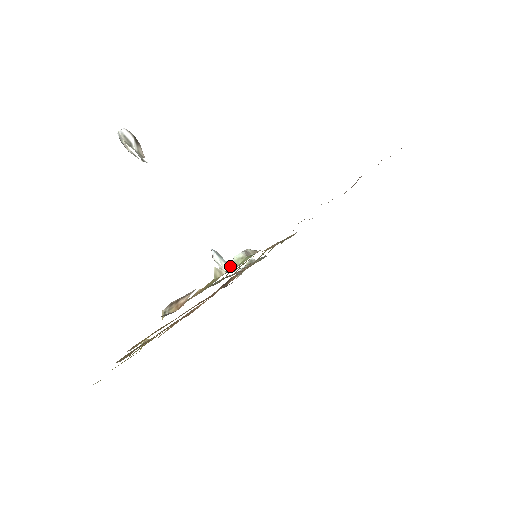
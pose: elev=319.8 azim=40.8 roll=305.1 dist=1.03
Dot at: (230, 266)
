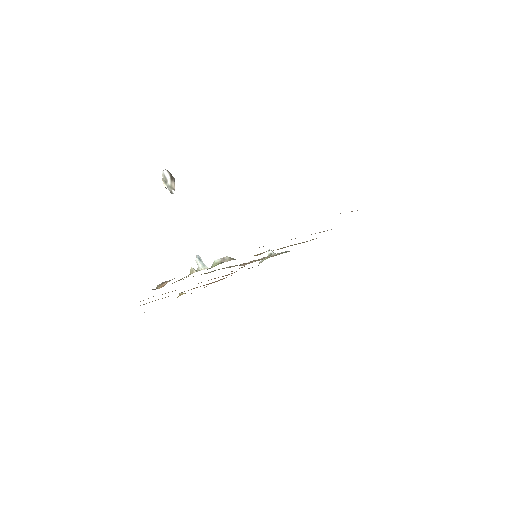
Dot at: (204, 267)
